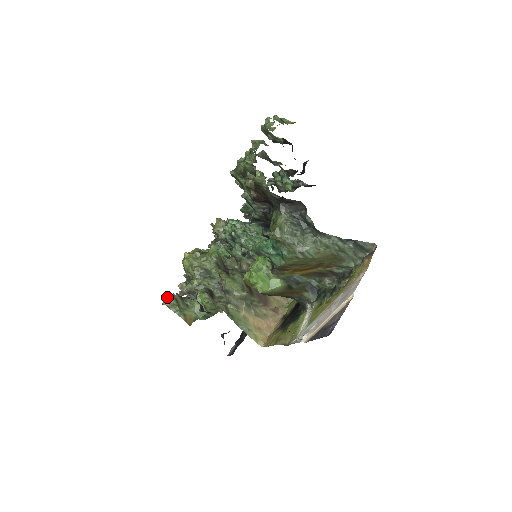
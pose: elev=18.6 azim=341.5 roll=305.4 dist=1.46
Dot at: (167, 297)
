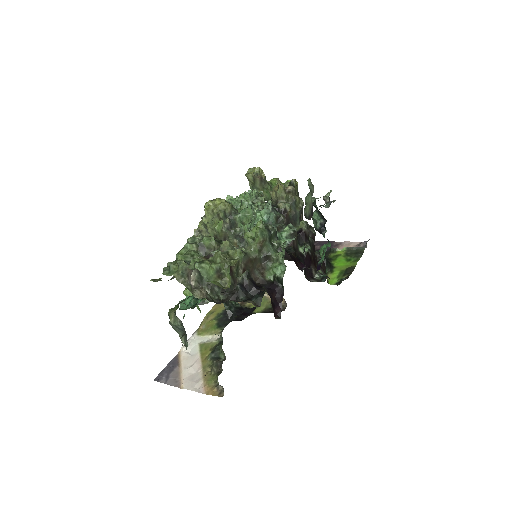
Dot at: (255, 168)
